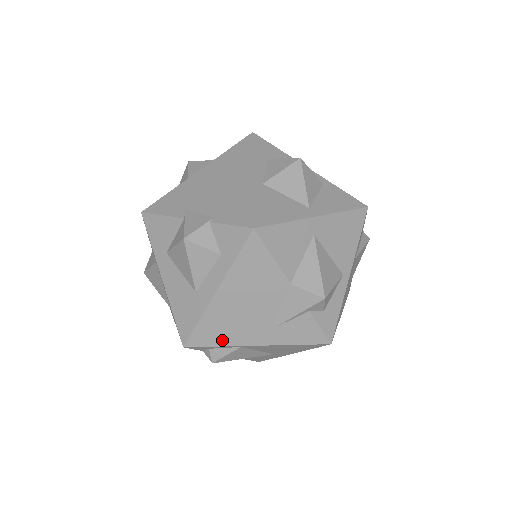
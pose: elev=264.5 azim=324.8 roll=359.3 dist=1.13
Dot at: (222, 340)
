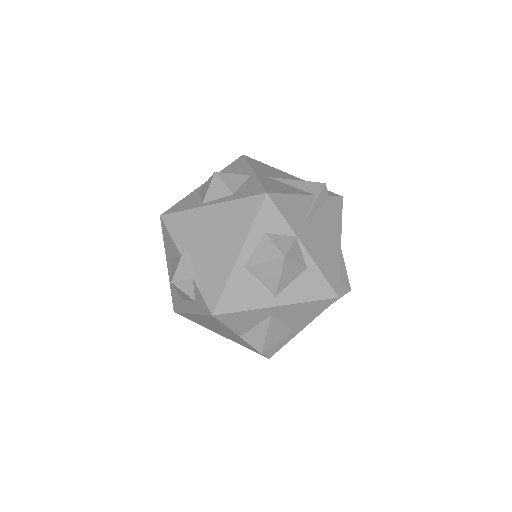
Dot at: (198, 323)
